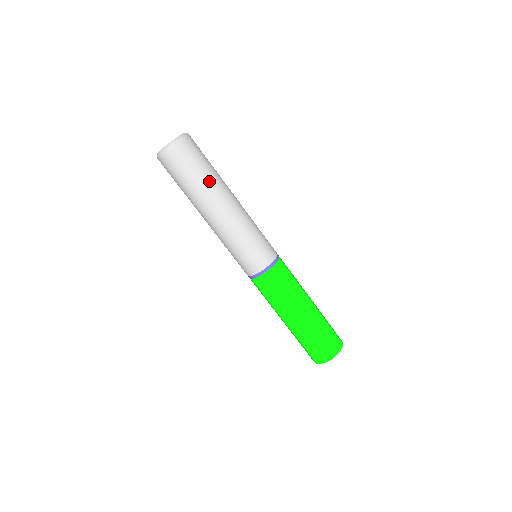
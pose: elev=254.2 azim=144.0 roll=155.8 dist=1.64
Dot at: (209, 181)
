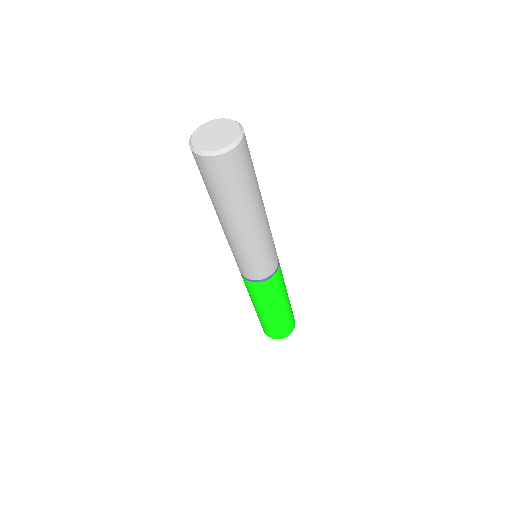
Dot at: (257, 186)
